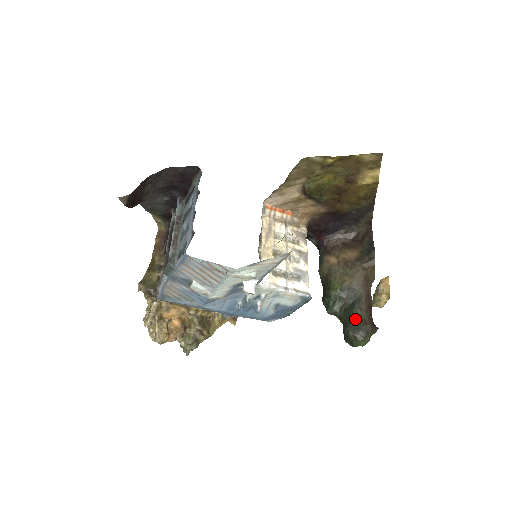
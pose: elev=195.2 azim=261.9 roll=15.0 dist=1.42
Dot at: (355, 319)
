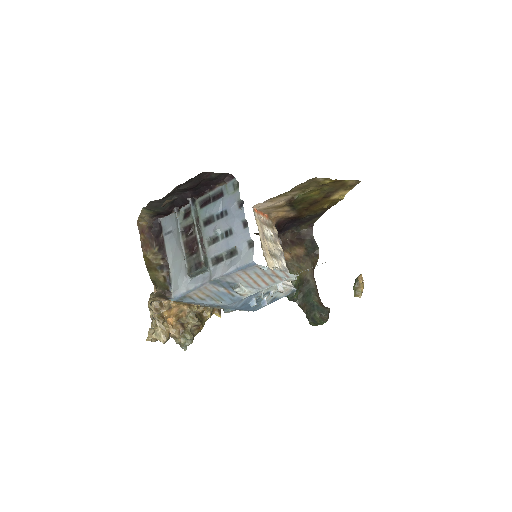
Dot at: (317, 304)
